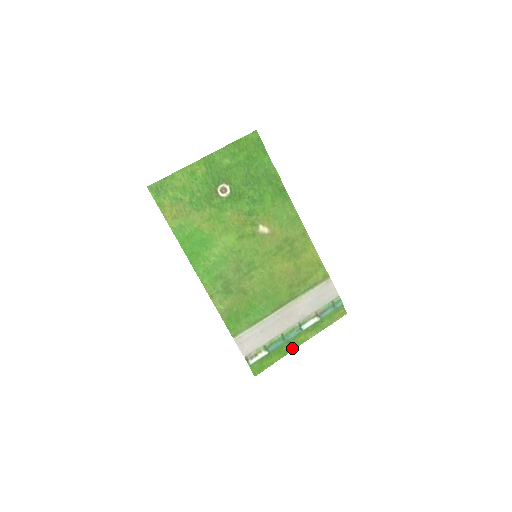
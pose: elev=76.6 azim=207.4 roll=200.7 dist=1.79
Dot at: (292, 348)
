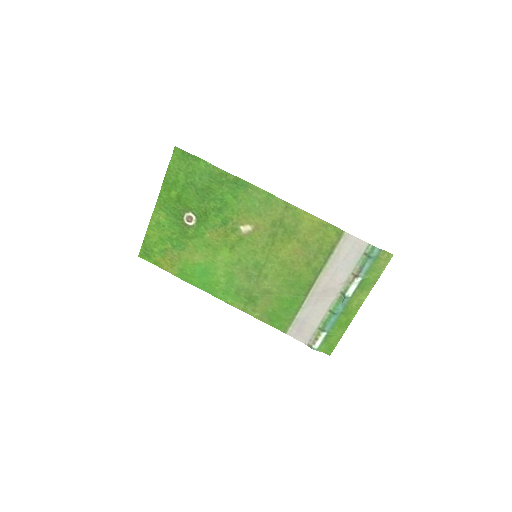
Dot at: (351, 317)
